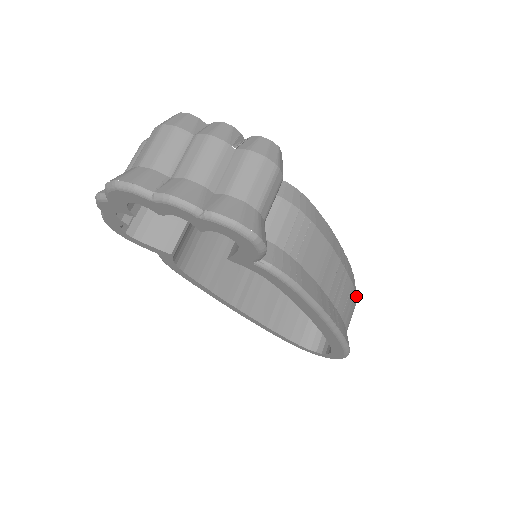
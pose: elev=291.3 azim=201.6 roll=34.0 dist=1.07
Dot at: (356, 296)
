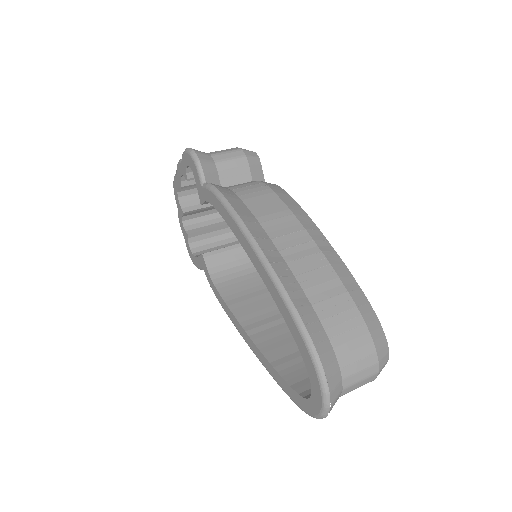
Dot at: (354, 303)
